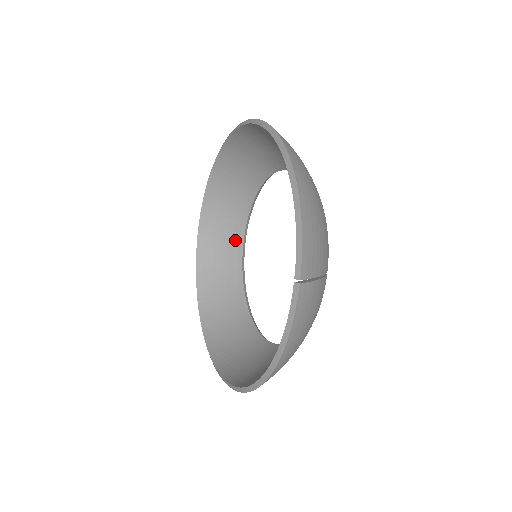
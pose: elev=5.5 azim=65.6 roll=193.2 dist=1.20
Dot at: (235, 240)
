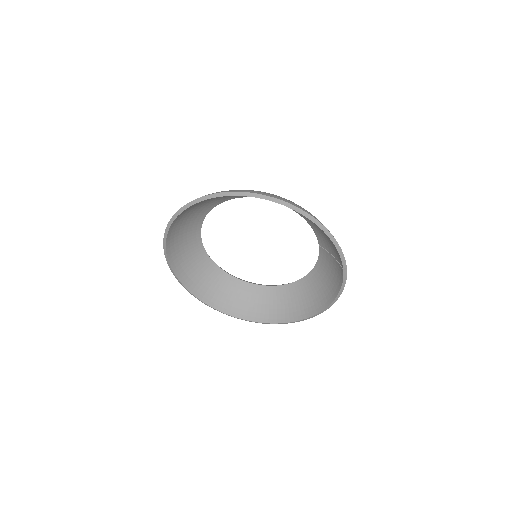
Dot at: (196, 247)
